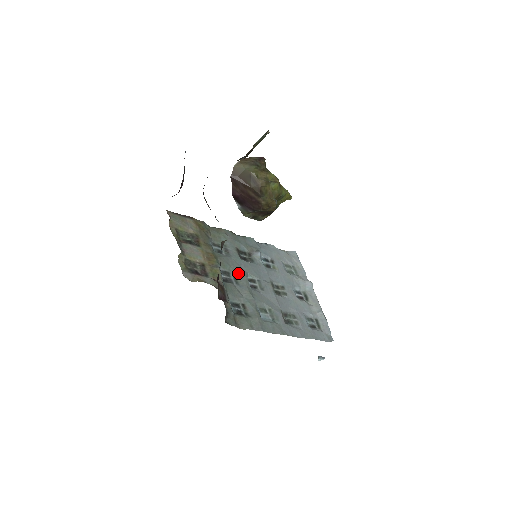
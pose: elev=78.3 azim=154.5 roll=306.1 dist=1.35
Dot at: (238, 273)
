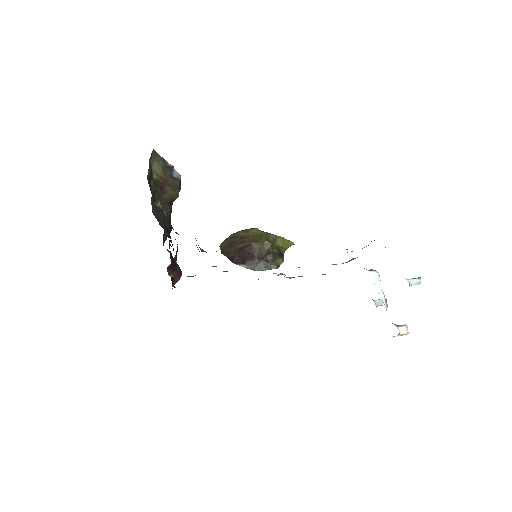
Dot at: occluded
